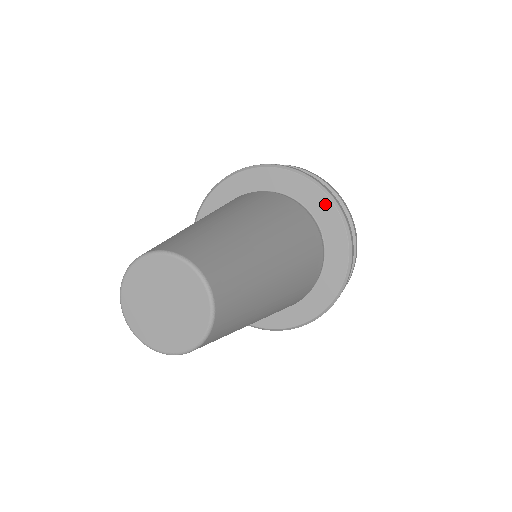
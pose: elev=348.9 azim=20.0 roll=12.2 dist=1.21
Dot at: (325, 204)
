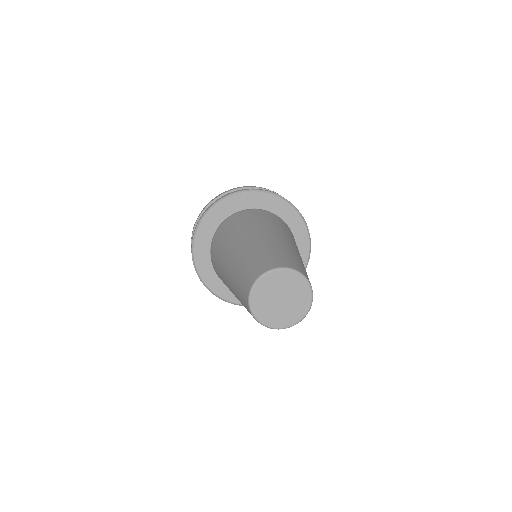
Dot at: (296, 218)
